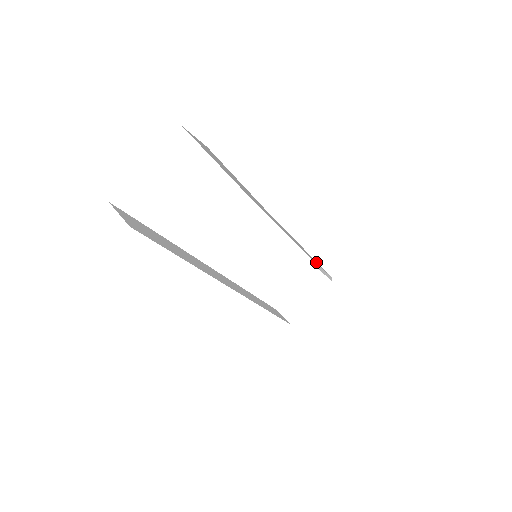
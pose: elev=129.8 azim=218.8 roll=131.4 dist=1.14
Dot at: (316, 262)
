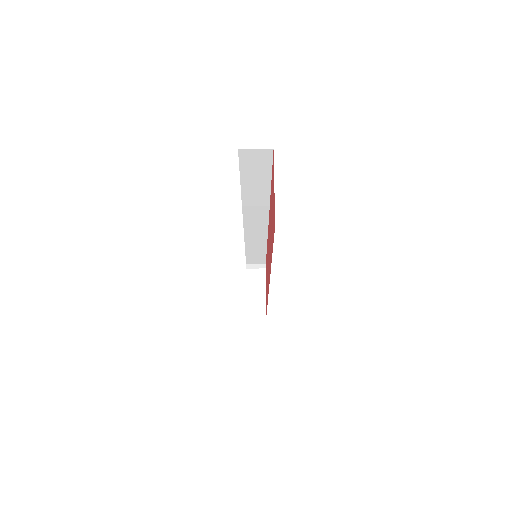
Dot at: (260, 255)
